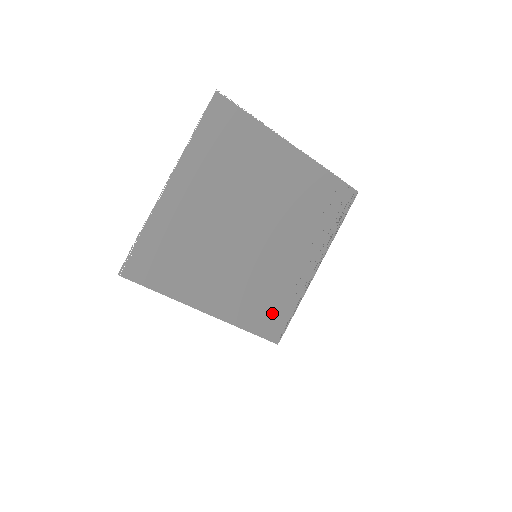
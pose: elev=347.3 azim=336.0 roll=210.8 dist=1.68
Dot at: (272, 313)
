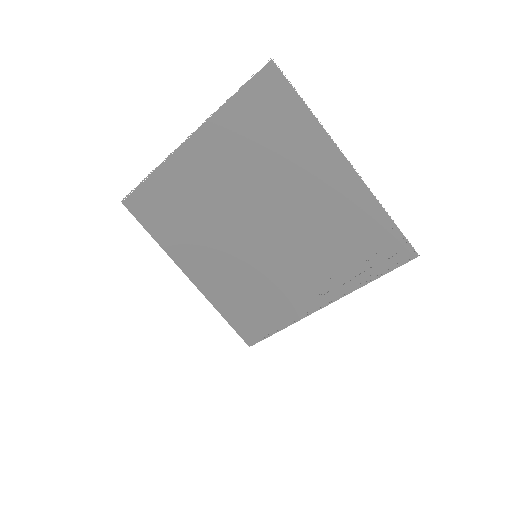
Dot at: (254, 317)
